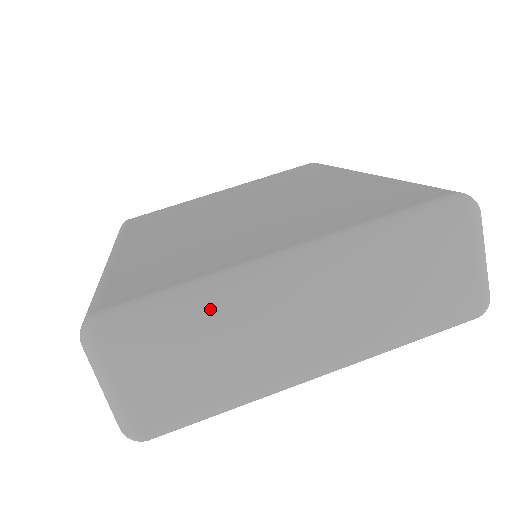
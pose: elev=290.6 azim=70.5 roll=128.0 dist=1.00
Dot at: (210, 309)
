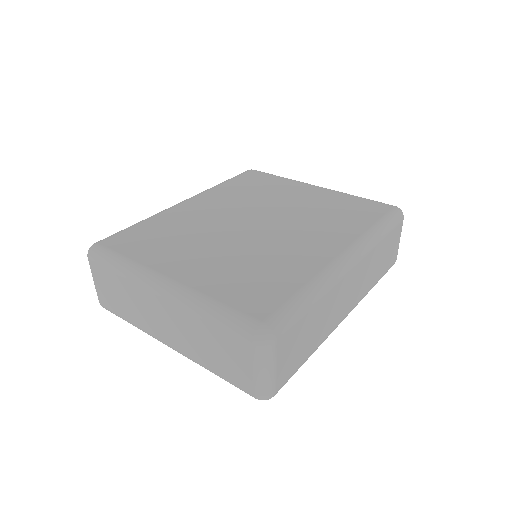
Dot at: (125, 279)
